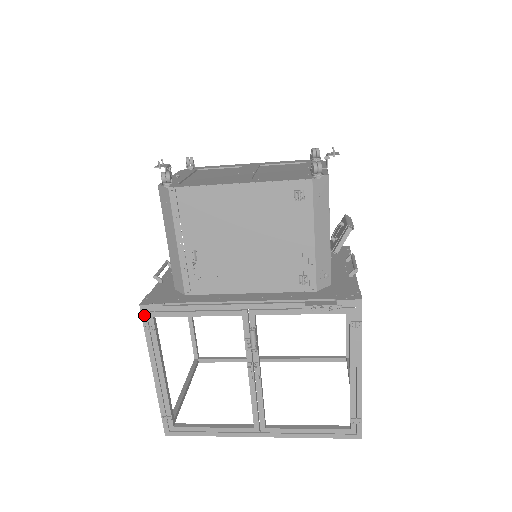
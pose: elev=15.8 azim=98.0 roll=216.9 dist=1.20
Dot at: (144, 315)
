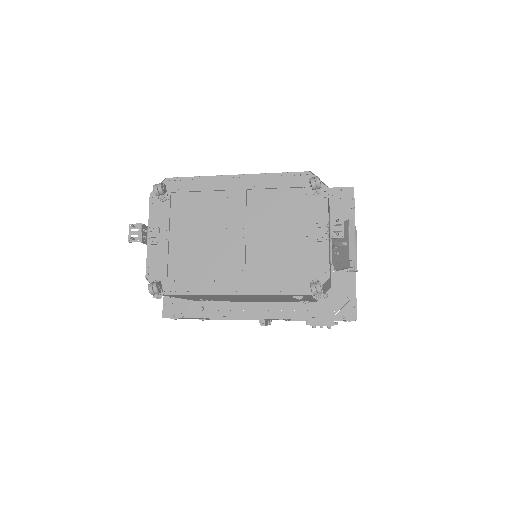
Dot at: occluded
